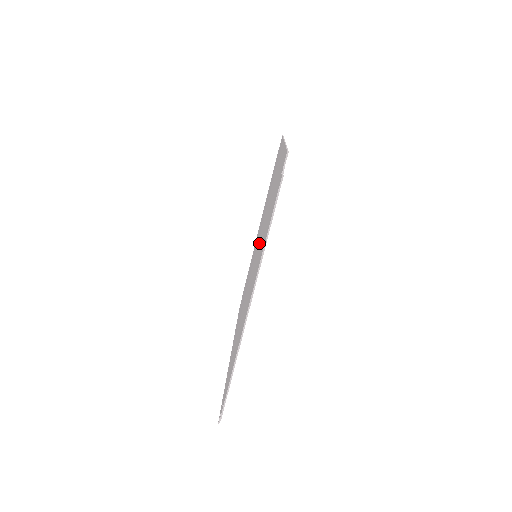
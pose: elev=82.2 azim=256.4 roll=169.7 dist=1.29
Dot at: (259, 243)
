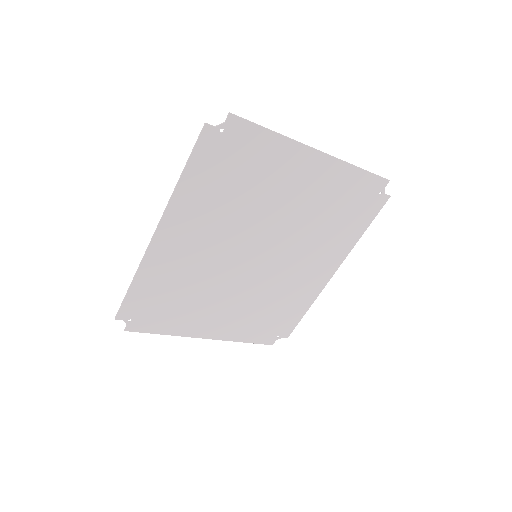
Dot at: (284, 240)
